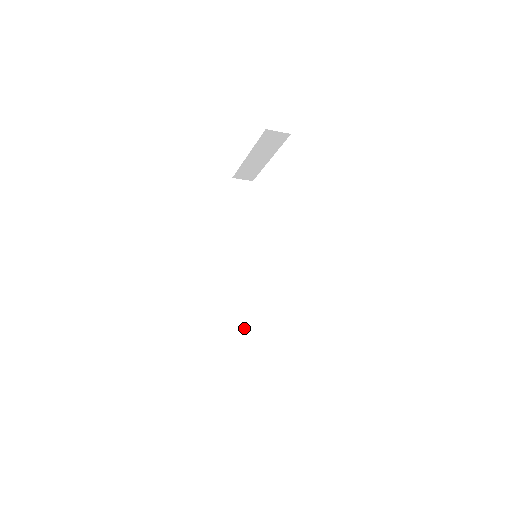
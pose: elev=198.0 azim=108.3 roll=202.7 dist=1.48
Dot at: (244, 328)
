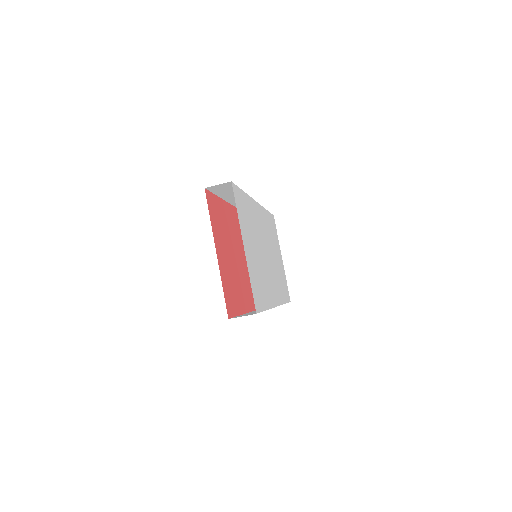
Dot at: occluded
